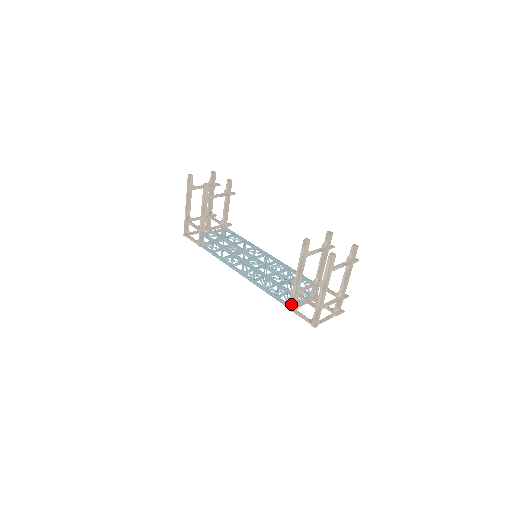
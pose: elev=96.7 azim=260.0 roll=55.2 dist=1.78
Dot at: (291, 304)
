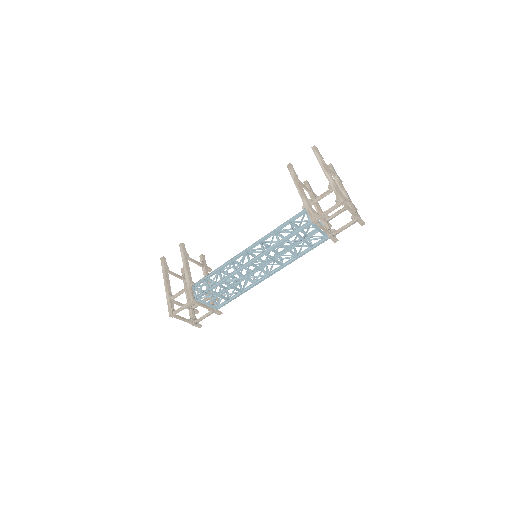
Dot at: (310, 214)
